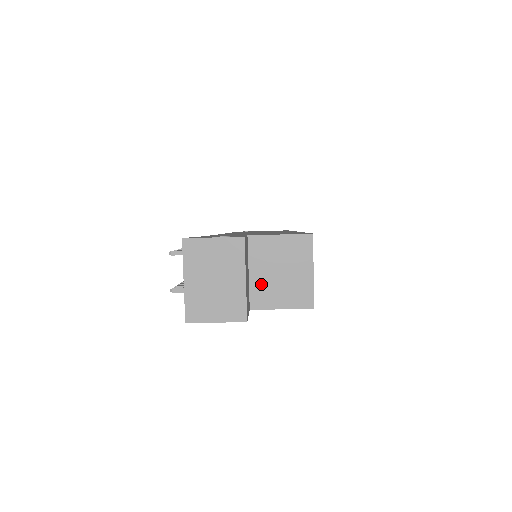
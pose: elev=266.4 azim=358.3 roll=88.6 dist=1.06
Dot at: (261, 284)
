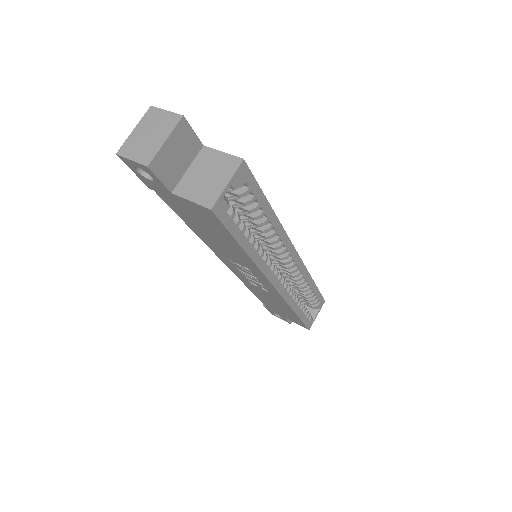
Dot at: (190, 179)
